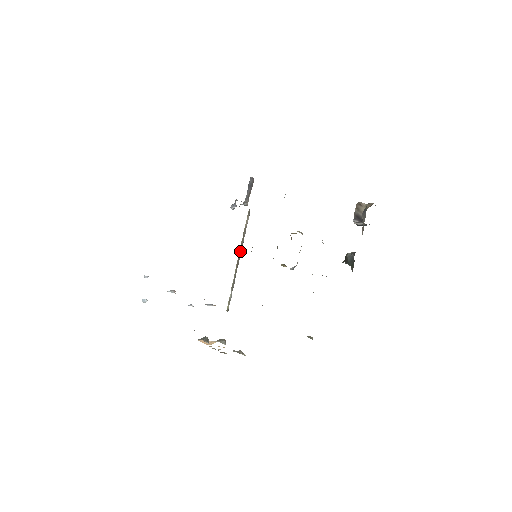
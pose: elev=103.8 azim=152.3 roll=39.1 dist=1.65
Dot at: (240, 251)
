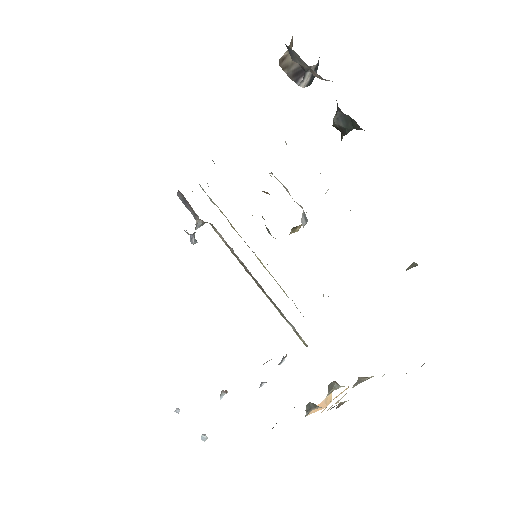
Dot at: (248, 272)
